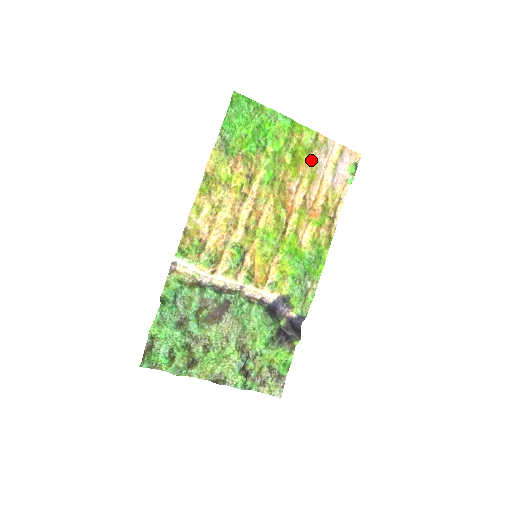
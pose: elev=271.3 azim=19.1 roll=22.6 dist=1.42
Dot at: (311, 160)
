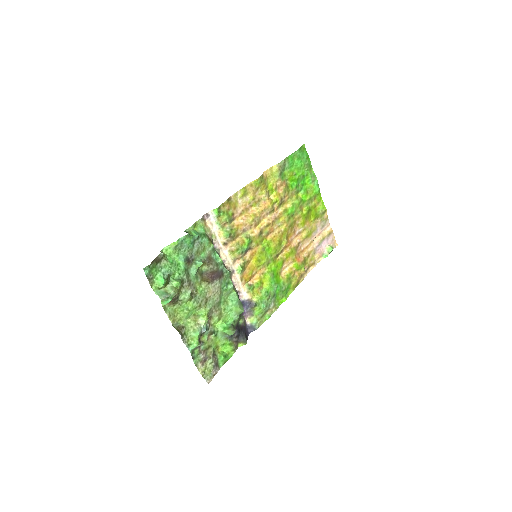
Dot at: (314, 223)
